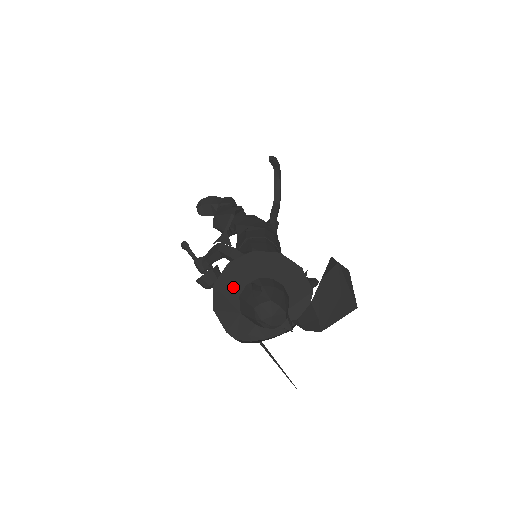
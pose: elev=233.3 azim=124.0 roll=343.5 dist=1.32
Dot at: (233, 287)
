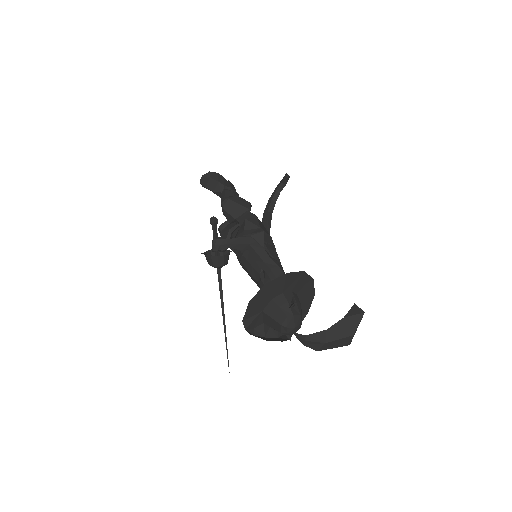
Dot at: (274, 291)
